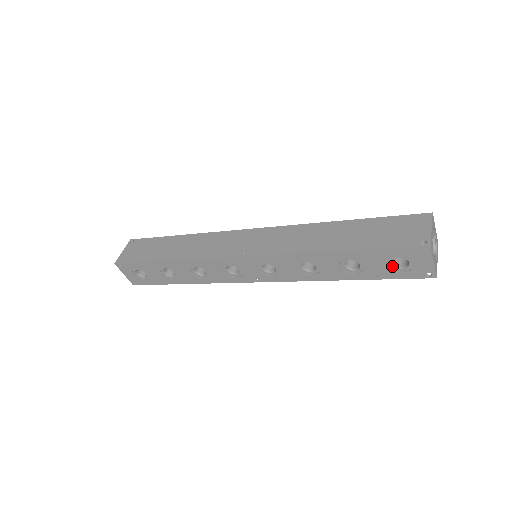
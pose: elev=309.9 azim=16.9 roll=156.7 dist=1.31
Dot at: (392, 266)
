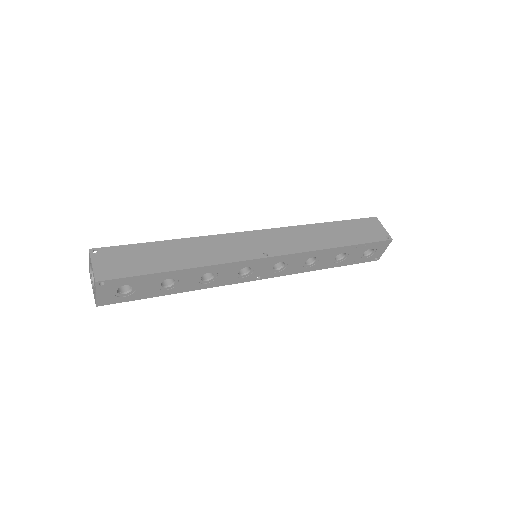
Dot at: (362, 255)
